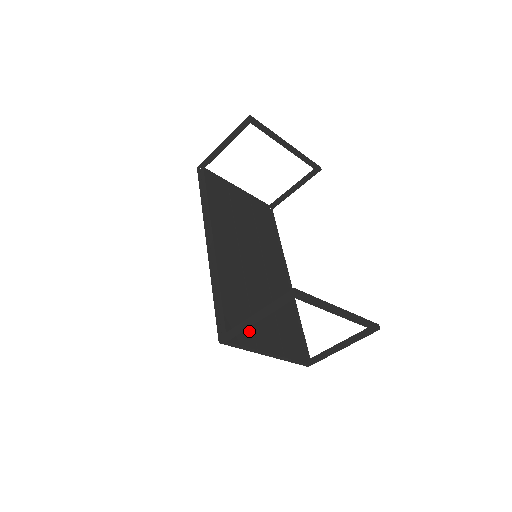
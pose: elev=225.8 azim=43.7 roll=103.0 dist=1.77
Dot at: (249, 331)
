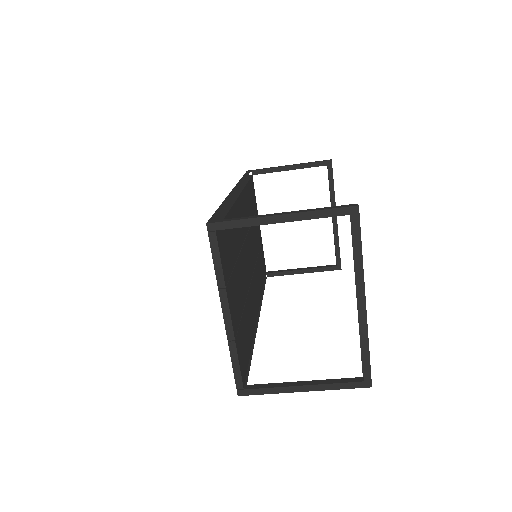
Dot at: (228, 268)
